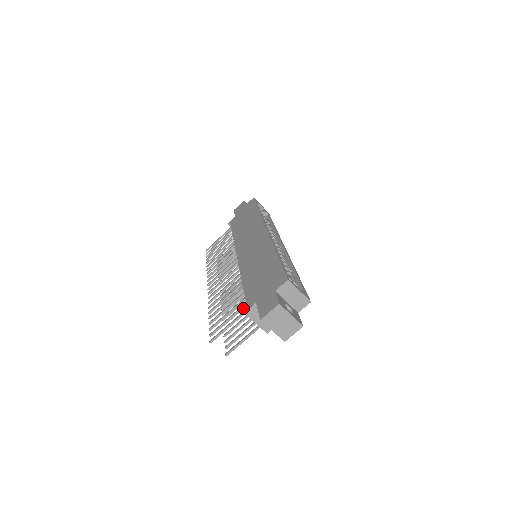
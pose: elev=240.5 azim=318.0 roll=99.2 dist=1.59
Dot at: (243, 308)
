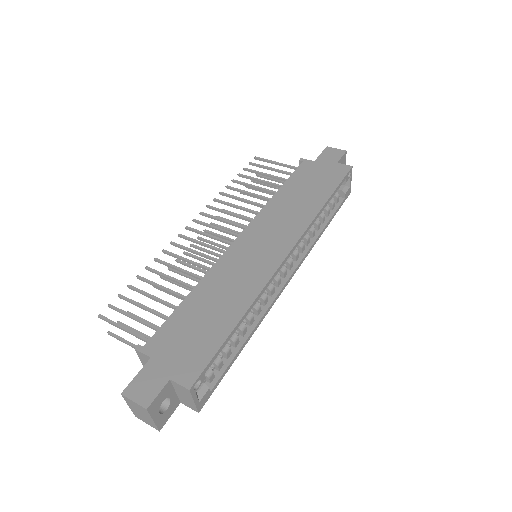
Dot at: (152, 328)
